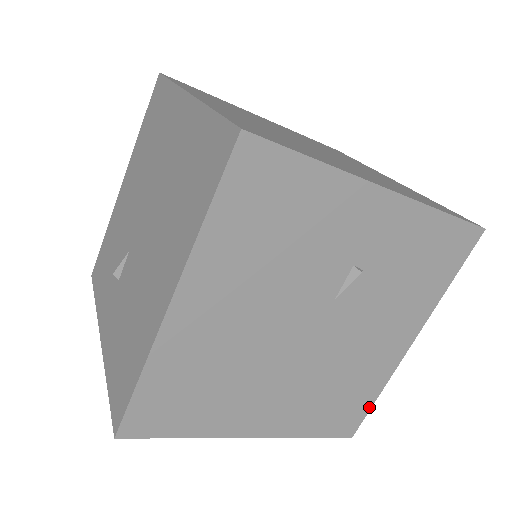
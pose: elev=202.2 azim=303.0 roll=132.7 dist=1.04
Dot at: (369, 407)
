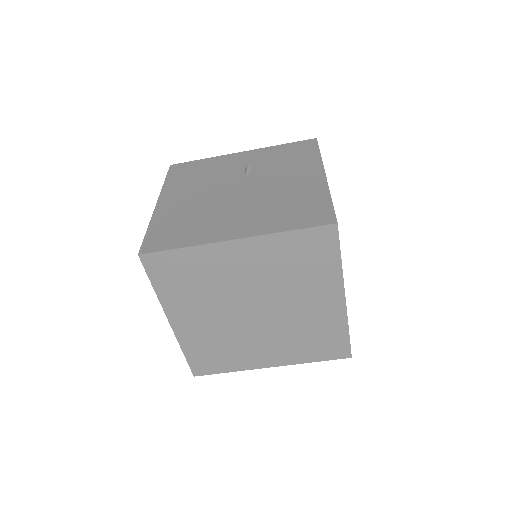
Dot at: (330, 205)
